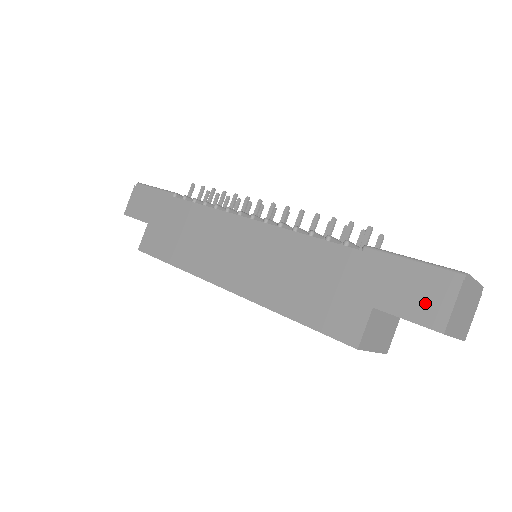
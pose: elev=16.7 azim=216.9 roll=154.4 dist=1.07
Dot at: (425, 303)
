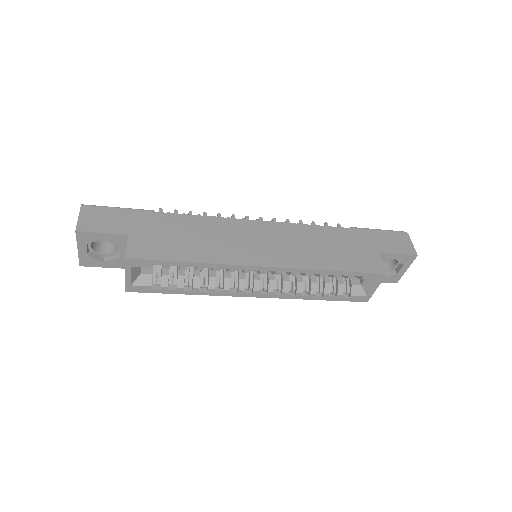
Dot at: (401, 245)
